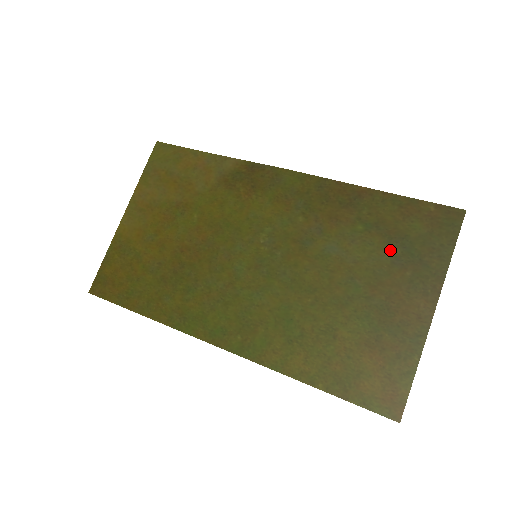
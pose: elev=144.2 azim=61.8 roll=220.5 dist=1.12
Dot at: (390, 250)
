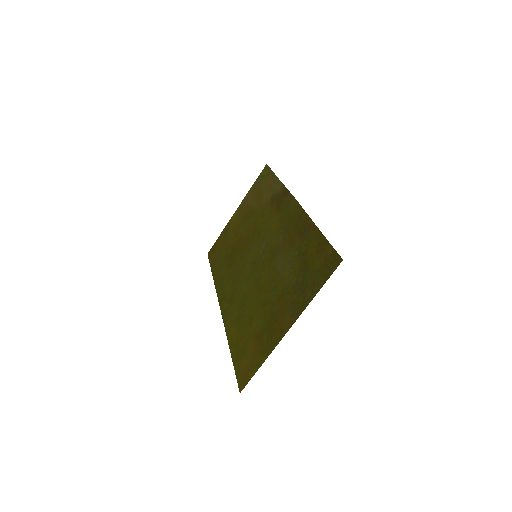
Dot at: (298, 276)
